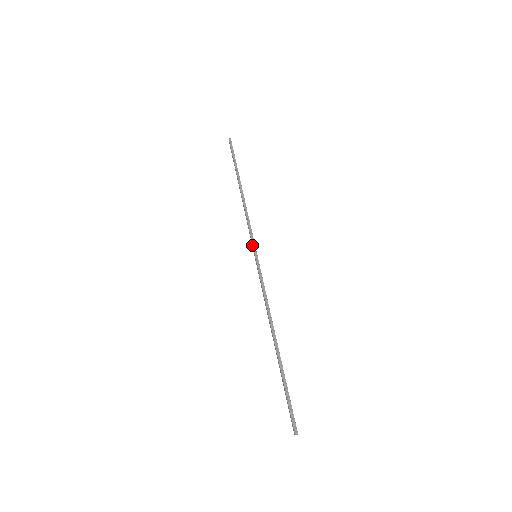
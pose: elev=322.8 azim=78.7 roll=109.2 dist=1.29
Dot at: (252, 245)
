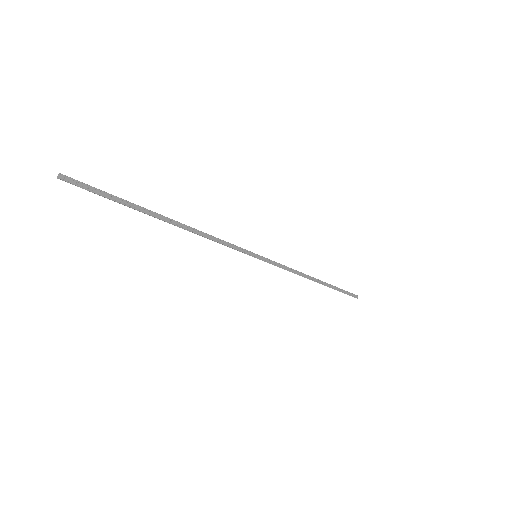
Dot at: (265, 258)
